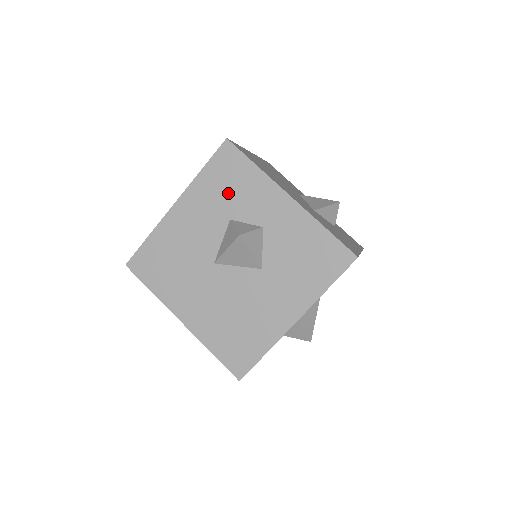
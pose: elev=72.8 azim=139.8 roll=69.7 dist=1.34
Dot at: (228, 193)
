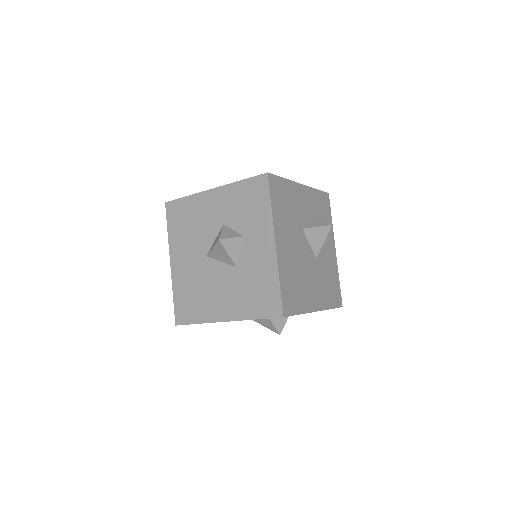
Dot at: occluded
